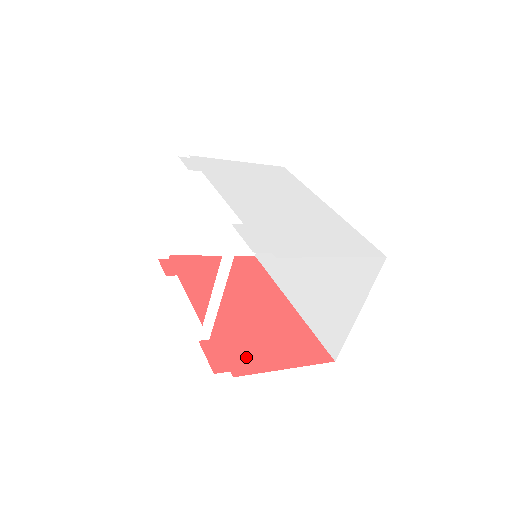
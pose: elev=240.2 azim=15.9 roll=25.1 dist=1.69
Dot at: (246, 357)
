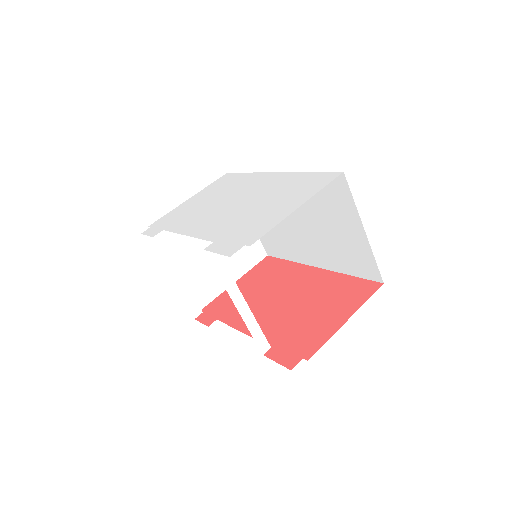
Dot at: (308, 338)
